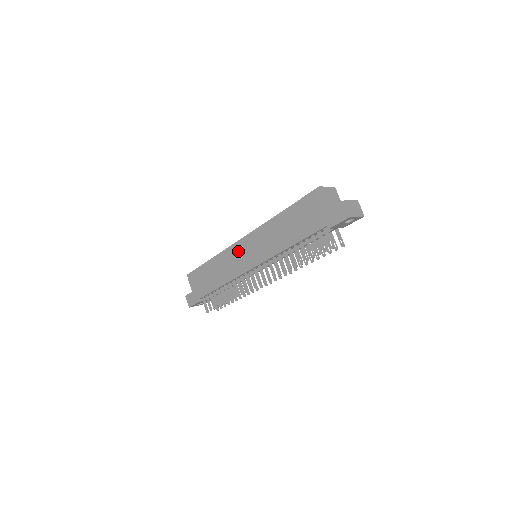
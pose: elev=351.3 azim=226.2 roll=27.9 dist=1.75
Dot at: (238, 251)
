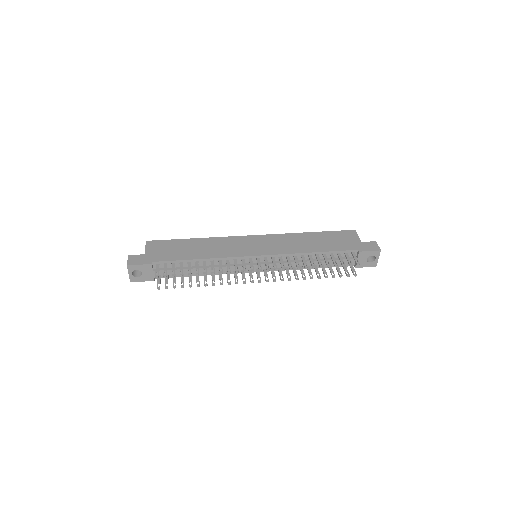
Dot at: (245, 241)
